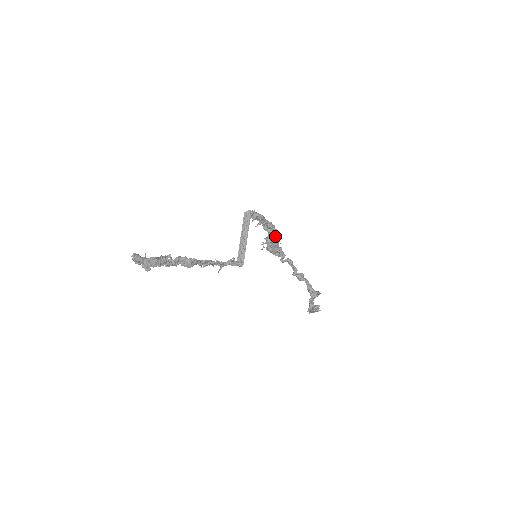
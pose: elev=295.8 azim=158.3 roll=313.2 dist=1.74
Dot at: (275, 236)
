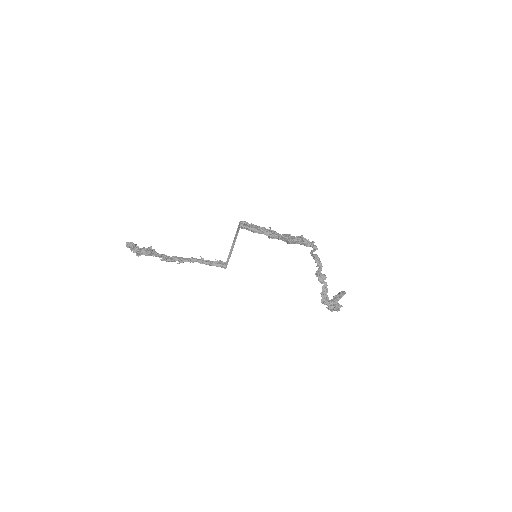
Dot at: (286, 241)
